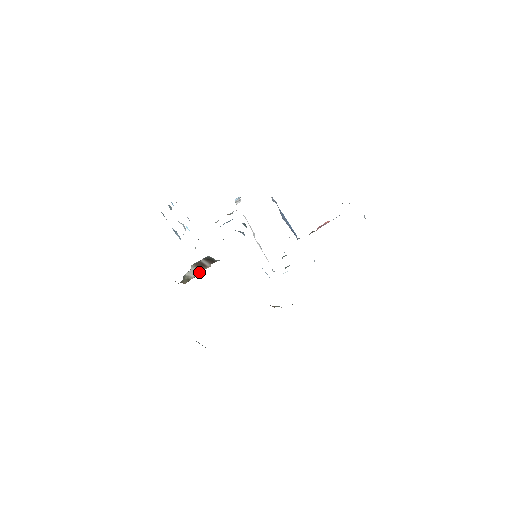
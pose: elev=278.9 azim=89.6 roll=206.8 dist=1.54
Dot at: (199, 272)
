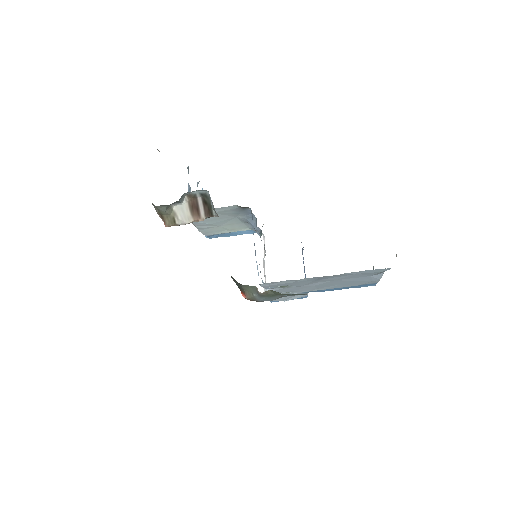
Dot at: (189, 219)
